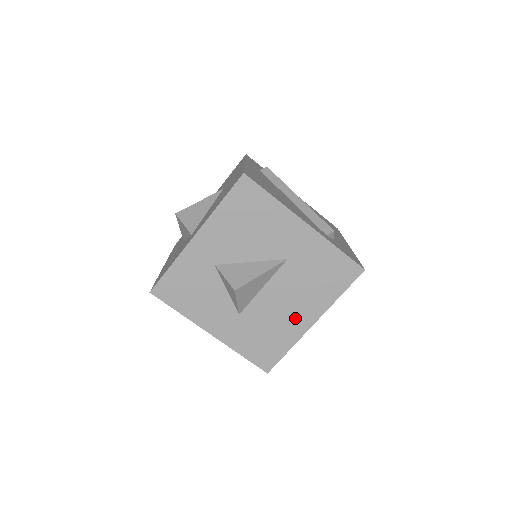
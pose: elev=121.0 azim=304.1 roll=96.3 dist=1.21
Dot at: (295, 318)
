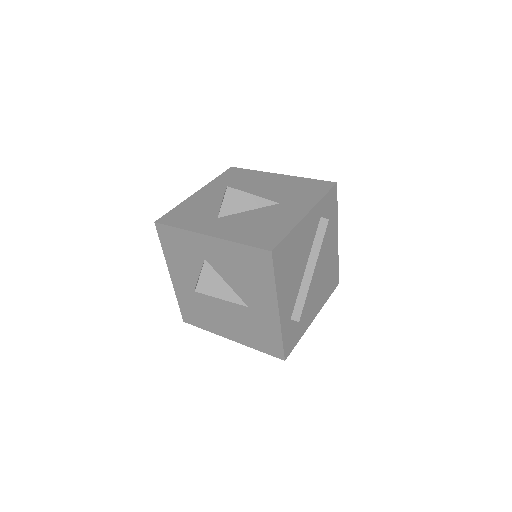
Dot at: (223, 326)
